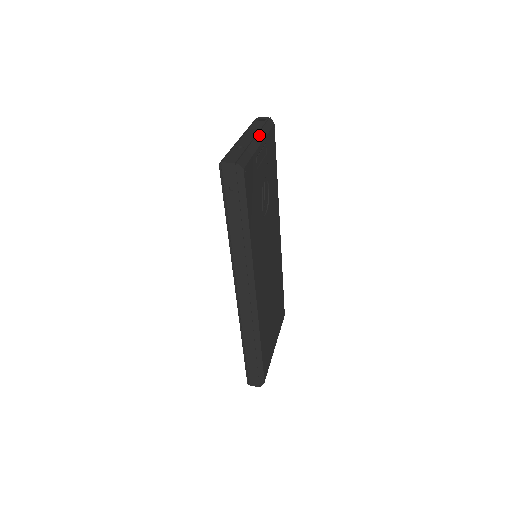
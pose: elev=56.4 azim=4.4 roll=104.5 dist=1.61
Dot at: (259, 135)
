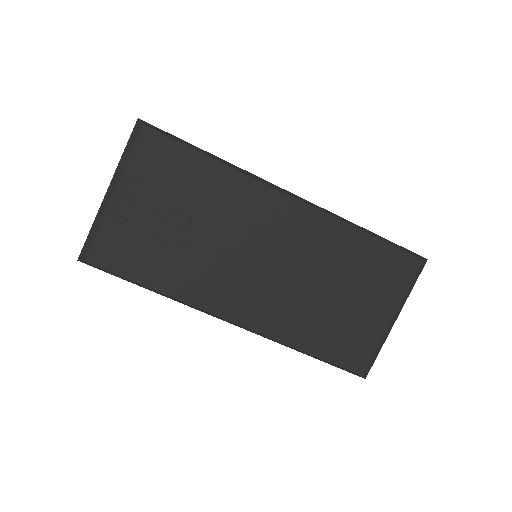
Dot at: (113, 180)
